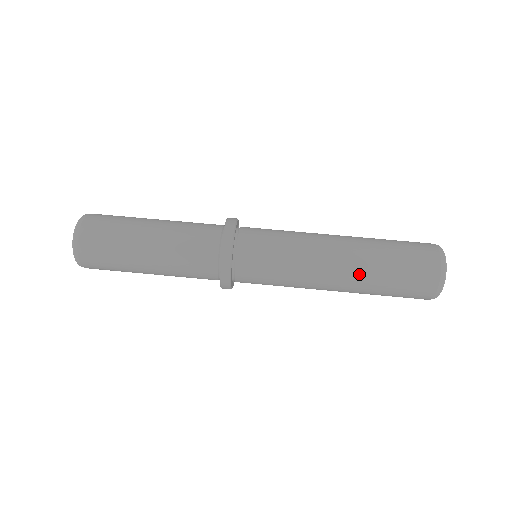
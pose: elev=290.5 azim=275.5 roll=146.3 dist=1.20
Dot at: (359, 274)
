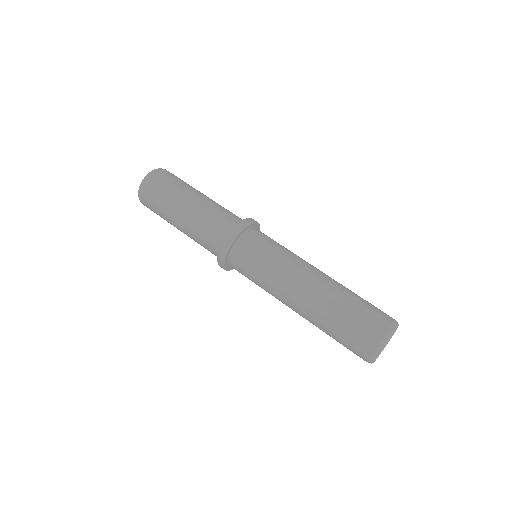
Dot at: (313, 312)
